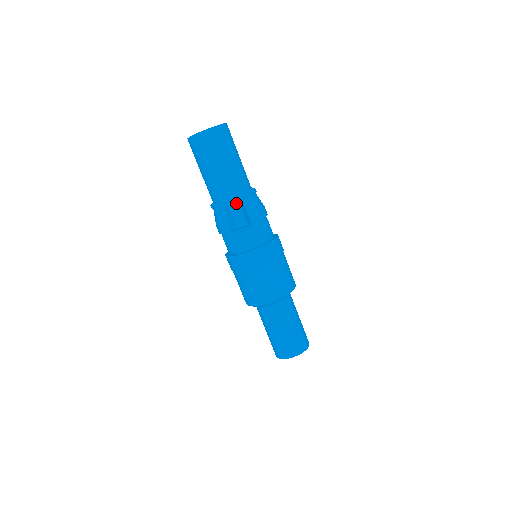
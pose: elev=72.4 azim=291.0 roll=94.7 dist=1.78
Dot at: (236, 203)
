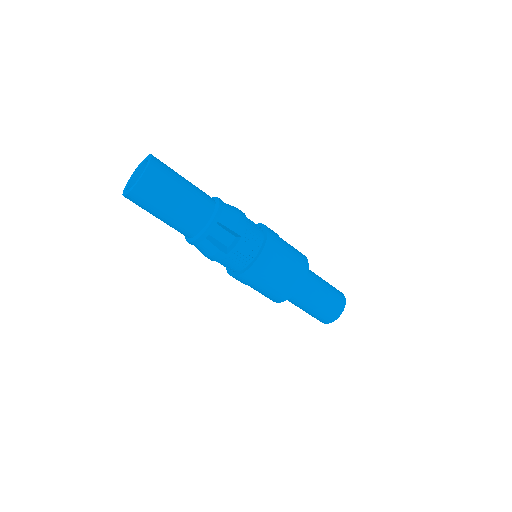
Dot at: occluded
